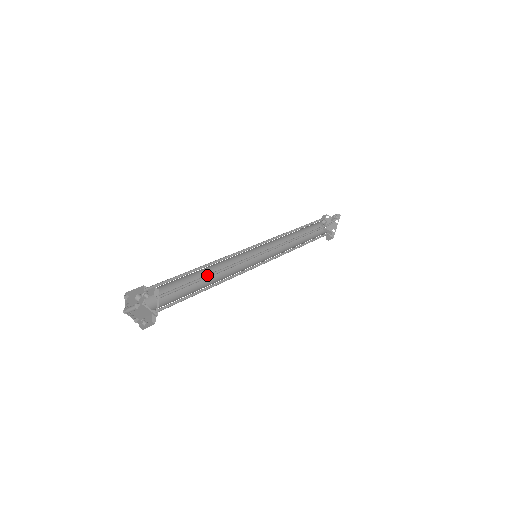
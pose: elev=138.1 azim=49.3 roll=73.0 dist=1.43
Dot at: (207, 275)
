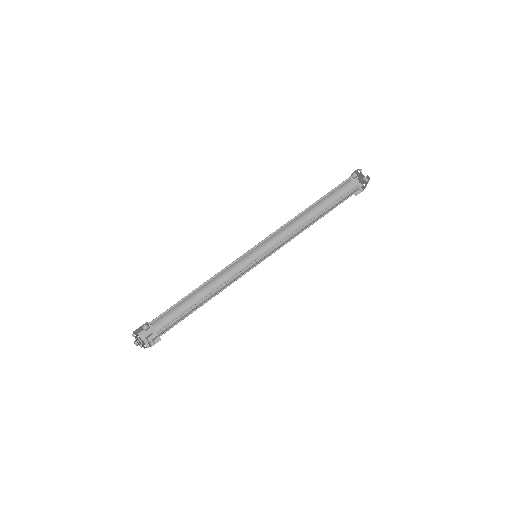
Dot at: occluded
